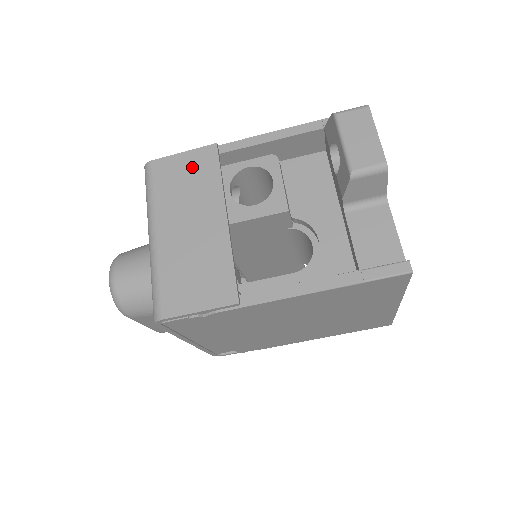
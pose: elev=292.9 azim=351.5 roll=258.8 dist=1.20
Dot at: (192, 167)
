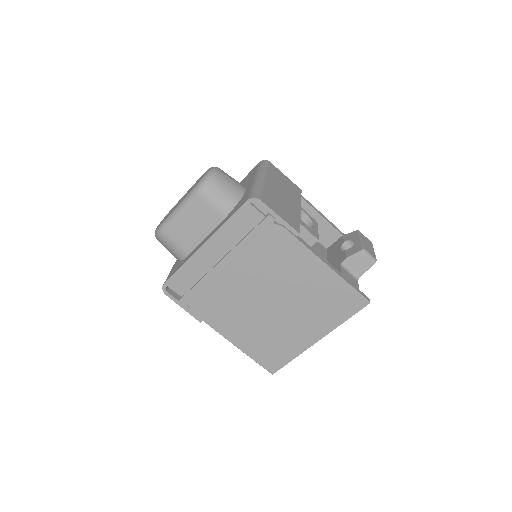
Dot at: (289, 183)
